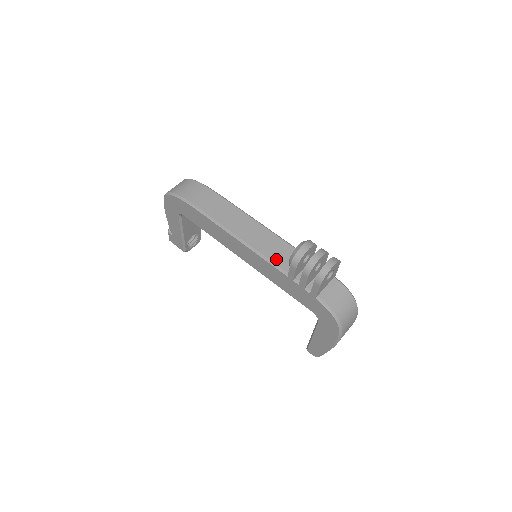
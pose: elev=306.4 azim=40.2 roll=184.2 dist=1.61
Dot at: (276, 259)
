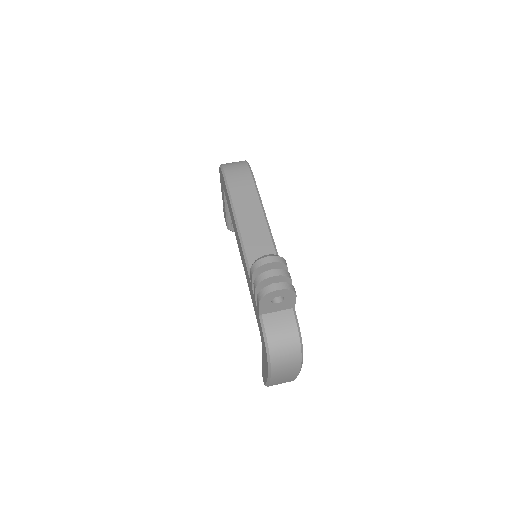
Dot at: (253, 262)
